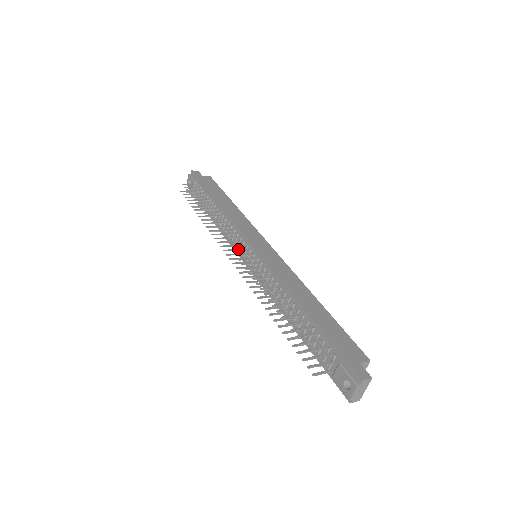
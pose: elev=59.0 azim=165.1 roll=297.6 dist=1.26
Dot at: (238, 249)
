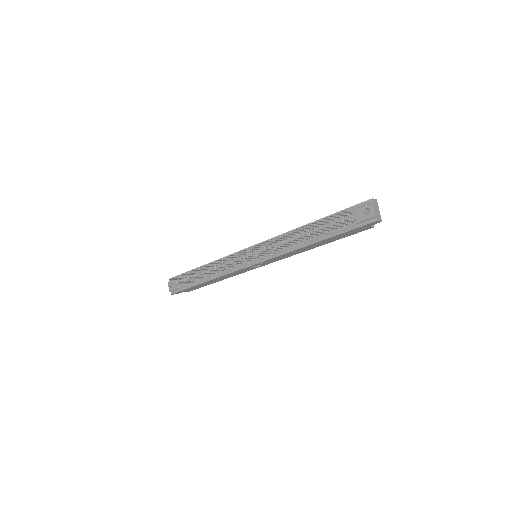
Dot at: (240, 263)
